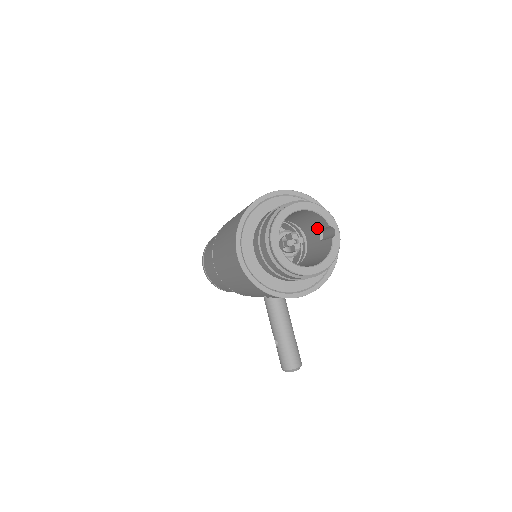
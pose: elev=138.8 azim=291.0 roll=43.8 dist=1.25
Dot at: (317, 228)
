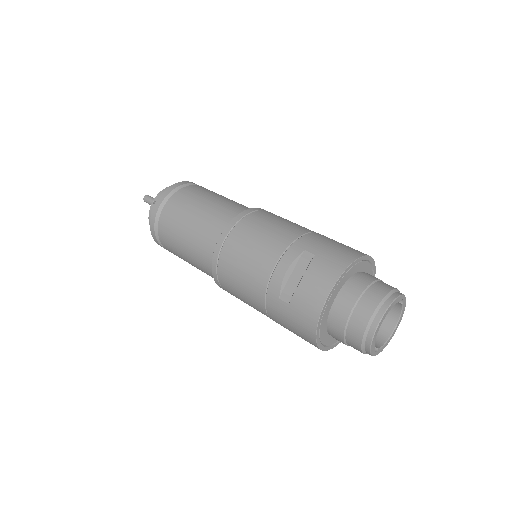
Dot at: occluded
